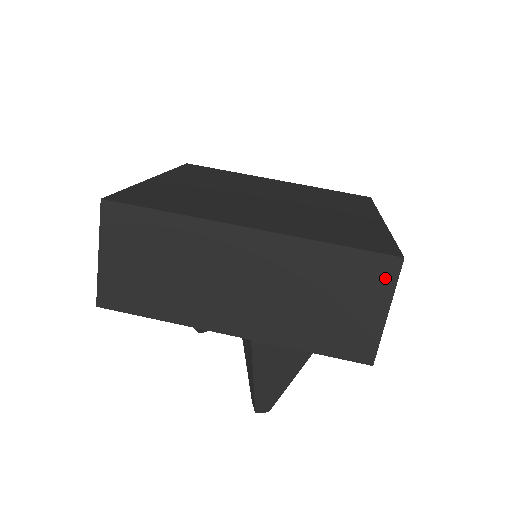
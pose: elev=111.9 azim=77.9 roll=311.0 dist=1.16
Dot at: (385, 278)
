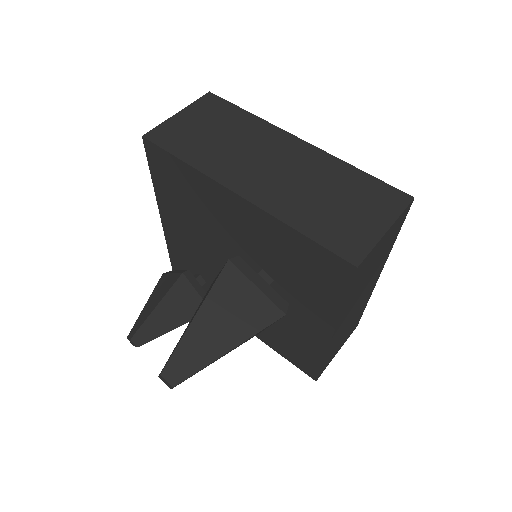
Dot at: (394, 205)
